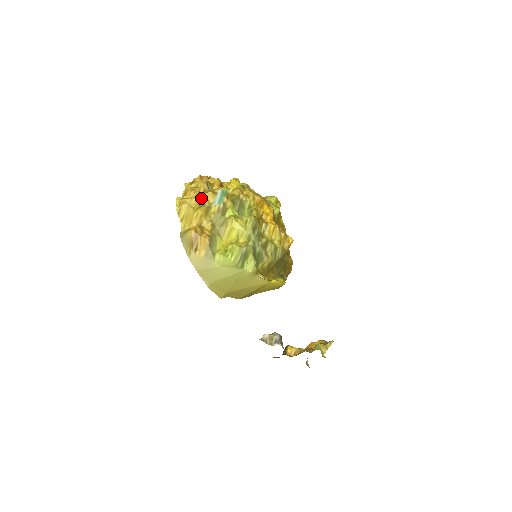
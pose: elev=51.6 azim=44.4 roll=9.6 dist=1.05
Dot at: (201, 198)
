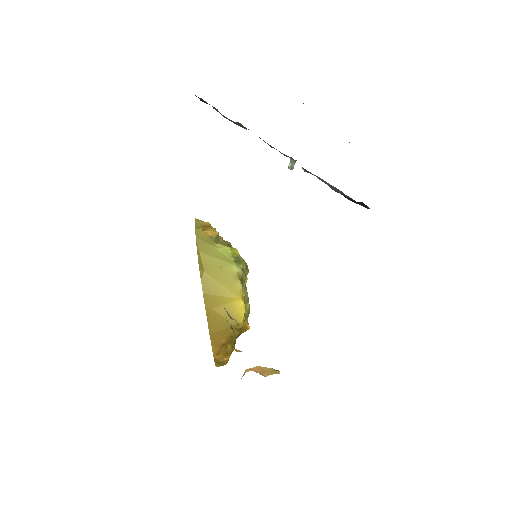
Dot at: occluded
